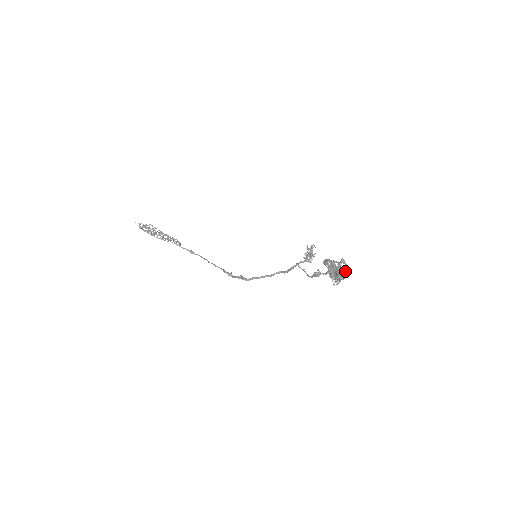
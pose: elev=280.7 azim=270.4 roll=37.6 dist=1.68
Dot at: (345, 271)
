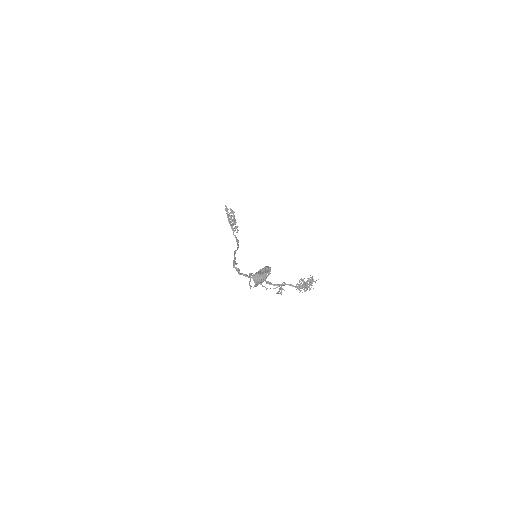
Dot at: (262, 277)
